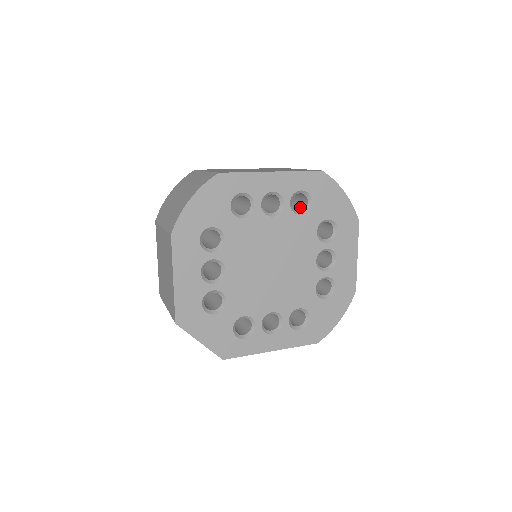
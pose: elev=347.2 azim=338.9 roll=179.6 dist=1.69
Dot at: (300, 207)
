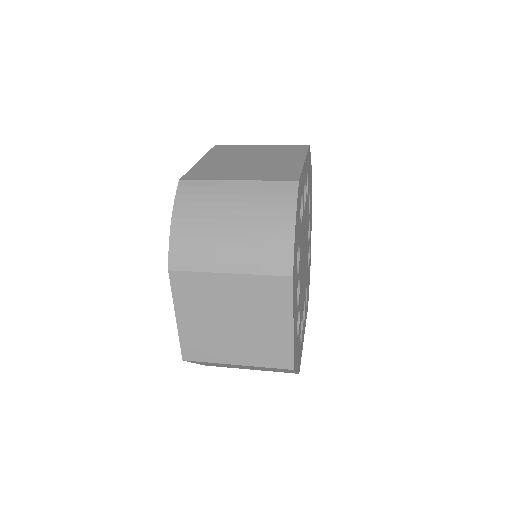
Dot at: occluded
